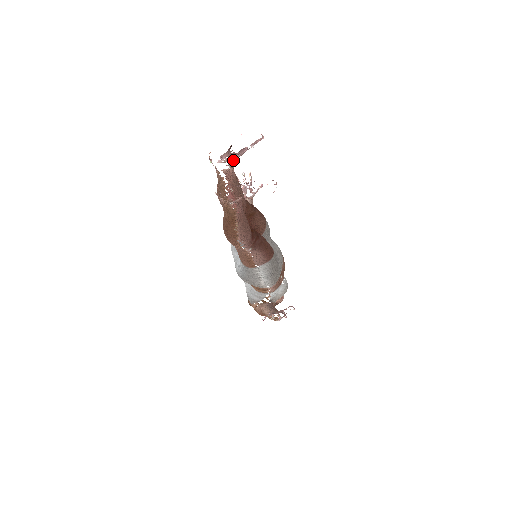
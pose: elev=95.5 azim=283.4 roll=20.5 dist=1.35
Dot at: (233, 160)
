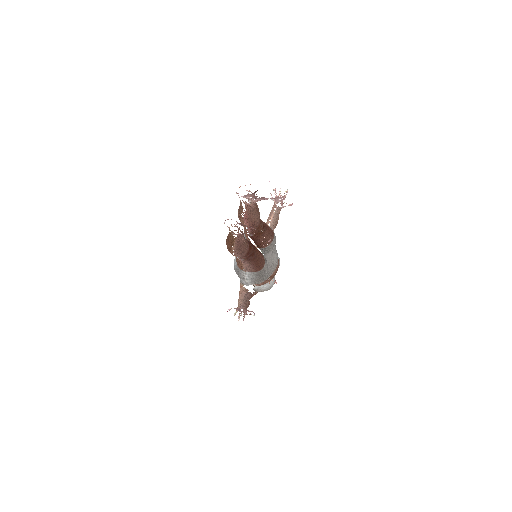
Dot at: (254, 200)
